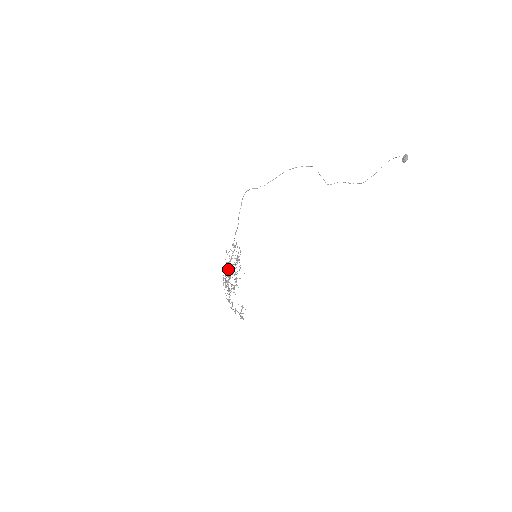
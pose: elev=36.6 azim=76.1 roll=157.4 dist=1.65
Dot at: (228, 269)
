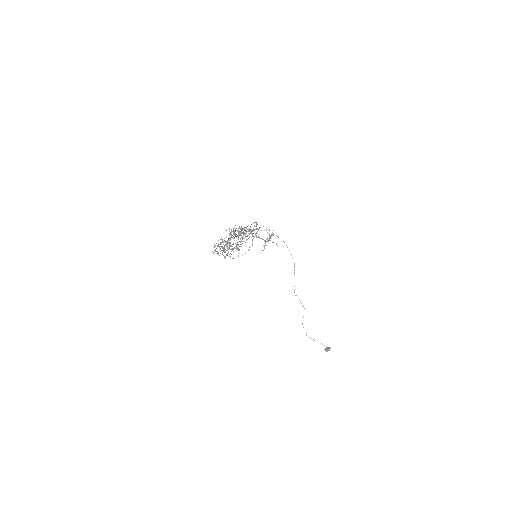
Dot at: (240, 229)
